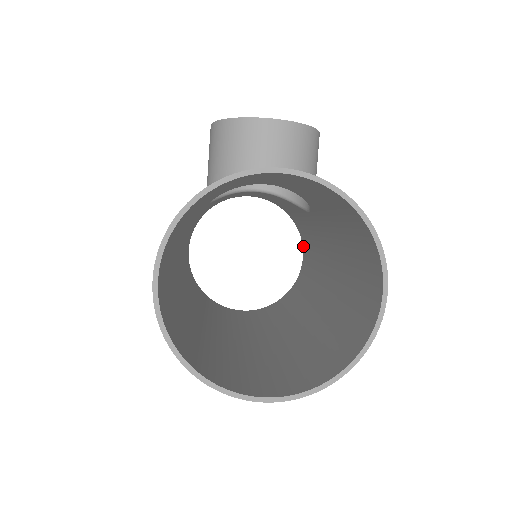
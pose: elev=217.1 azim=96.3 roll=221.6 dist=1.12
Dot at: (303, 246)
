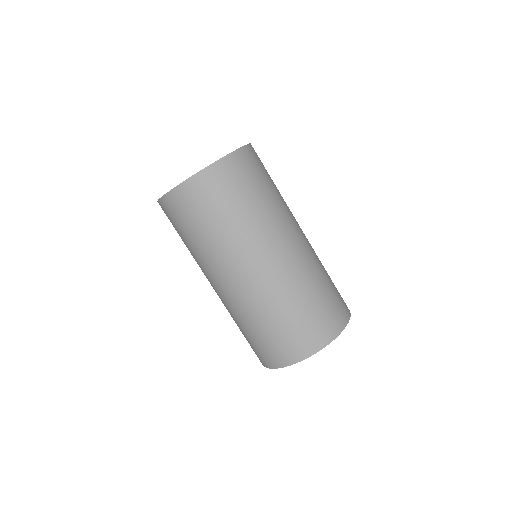
Dot at: occluded
